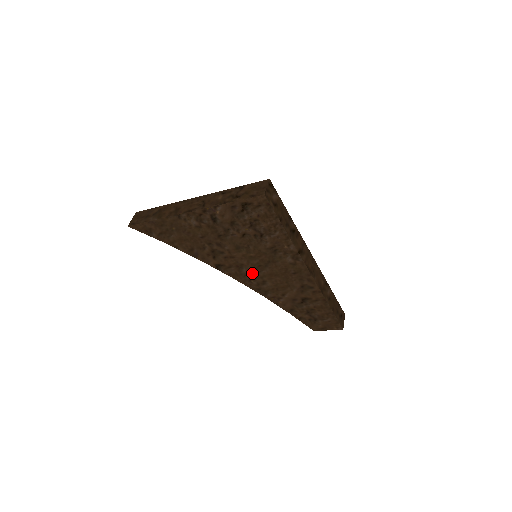
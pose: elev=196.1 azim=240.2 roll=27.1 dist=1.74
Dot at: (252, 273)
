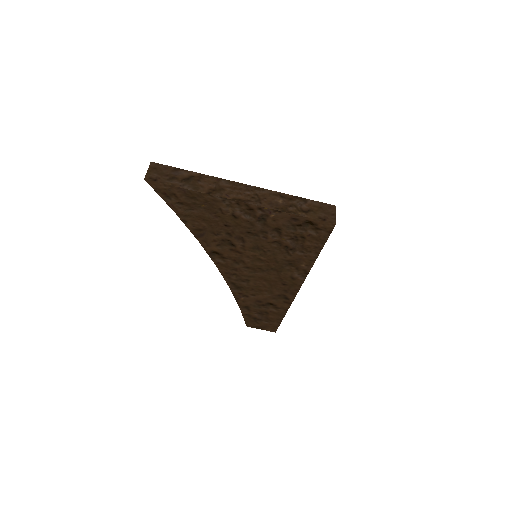
Dot at: (243, 270)
